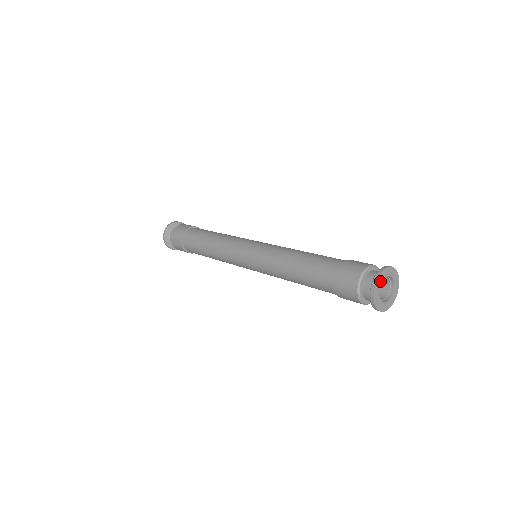
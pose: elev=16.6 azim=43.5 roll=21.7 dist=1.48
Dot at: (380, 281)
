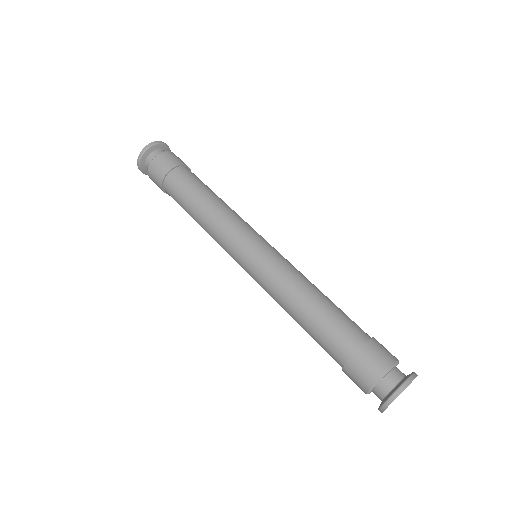
Dot at: occluded
